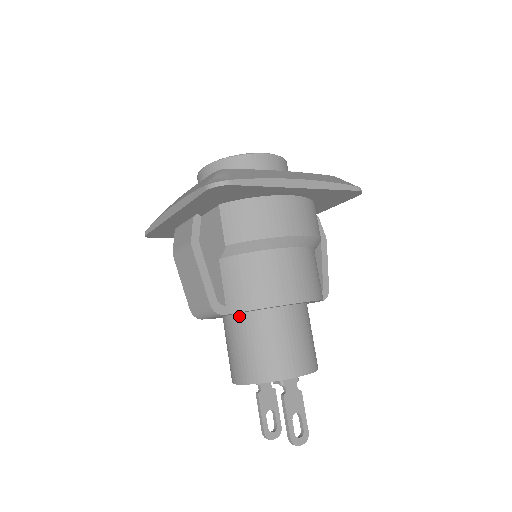
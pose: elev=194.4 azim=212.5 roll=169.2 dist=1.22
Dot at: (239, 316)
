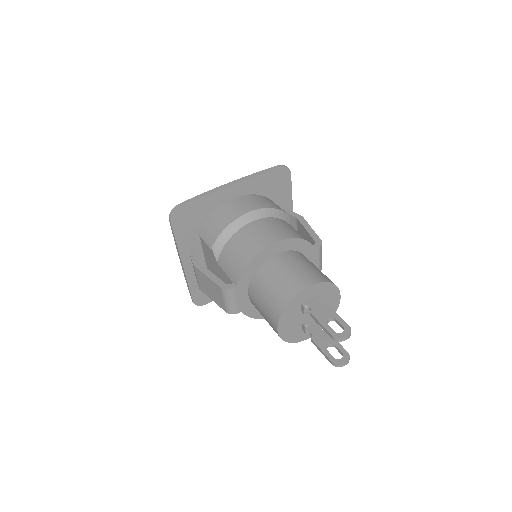
Dot at: (250, 286)
